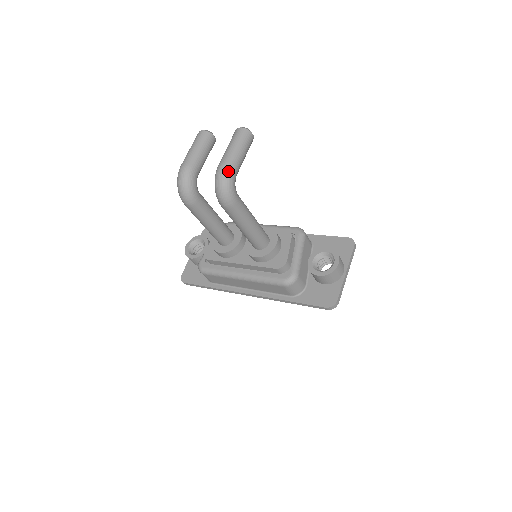
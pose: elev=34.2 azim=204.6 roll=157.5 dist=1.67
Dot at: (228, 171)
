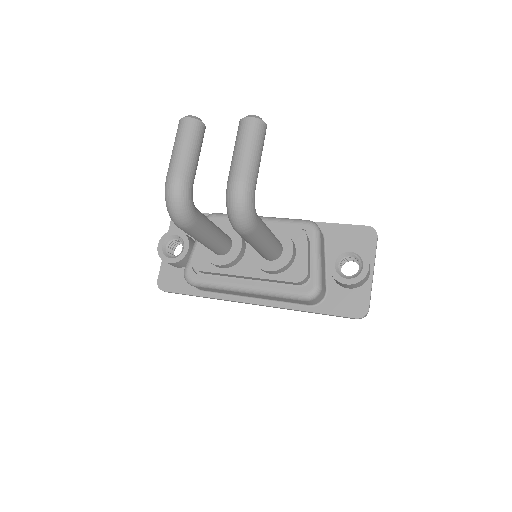
Dot at: (247, 189)
